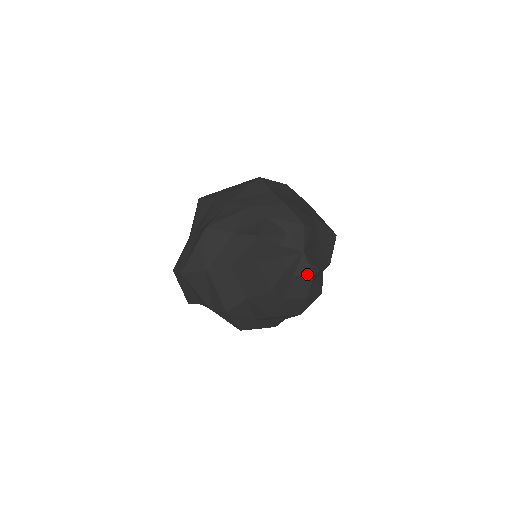
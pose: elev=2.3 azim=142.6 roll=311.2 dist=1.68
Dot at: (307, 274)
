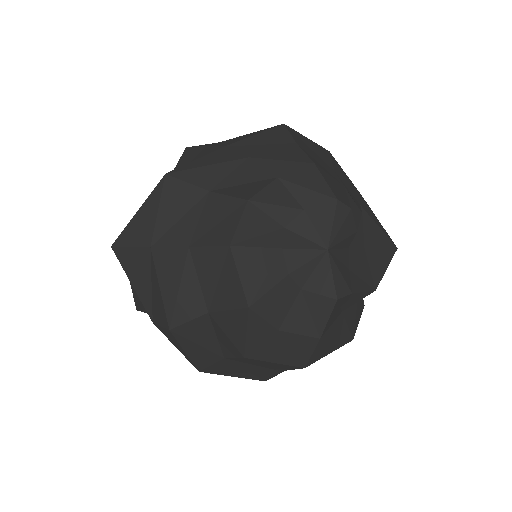
Dot at: (326, 292)
